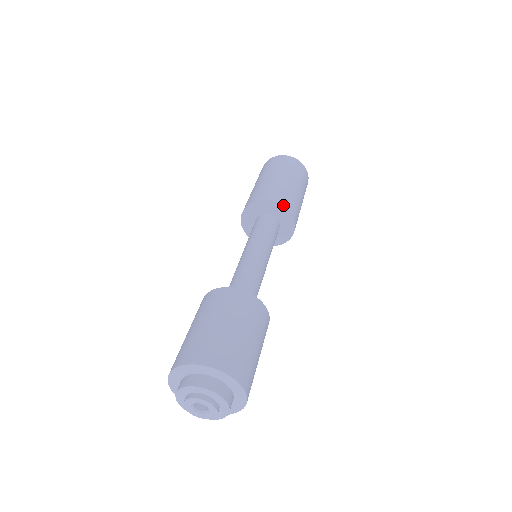
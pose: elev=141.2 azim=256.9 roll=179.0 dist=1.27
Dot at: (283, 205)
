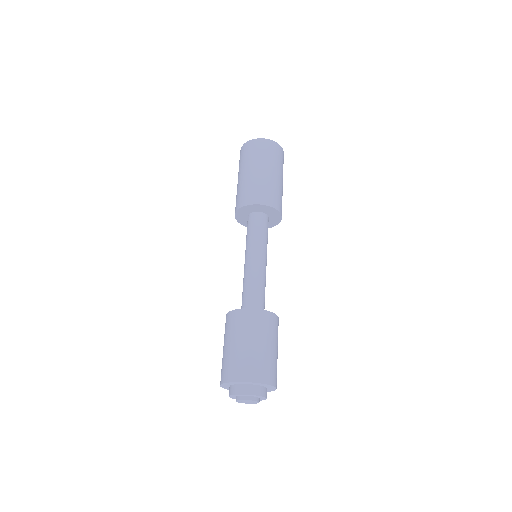
Dot at: (271, 206)
